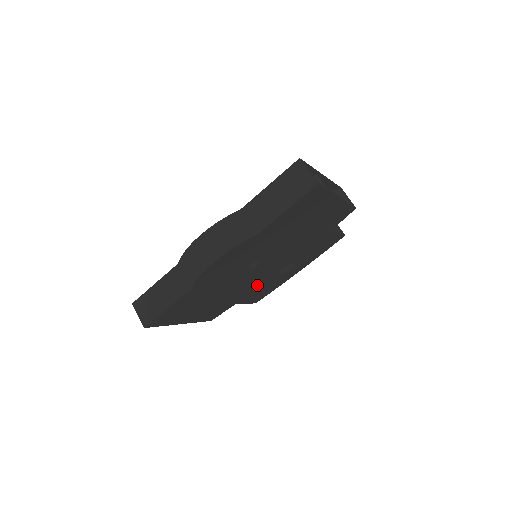
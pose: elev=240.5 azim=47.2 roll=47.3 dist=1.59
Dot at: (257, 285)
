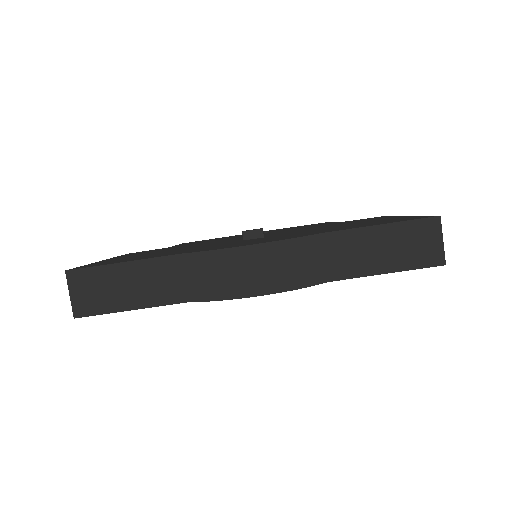
Dot at: occluded
